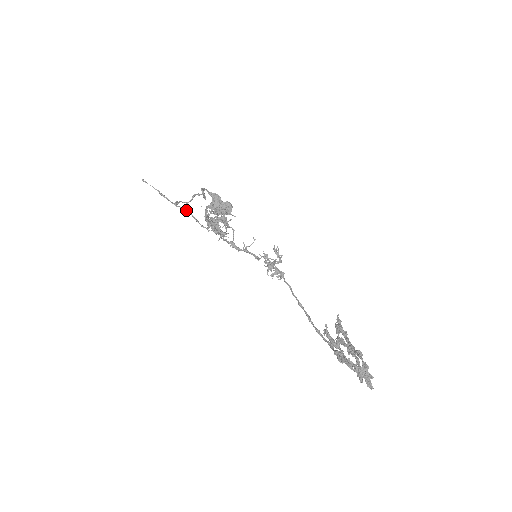
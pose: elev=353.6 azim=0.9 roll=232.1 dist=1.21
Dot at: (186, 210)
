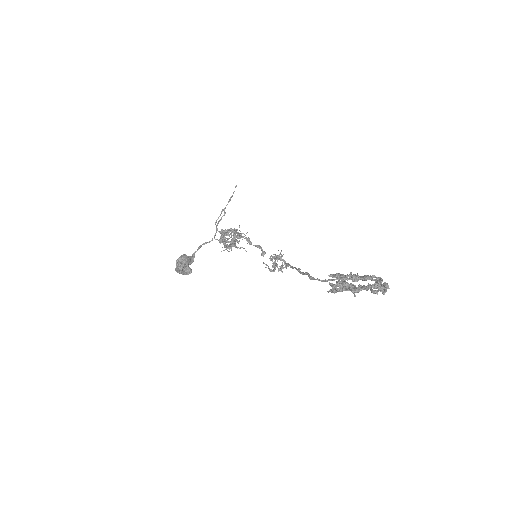
Dot at: occluded
